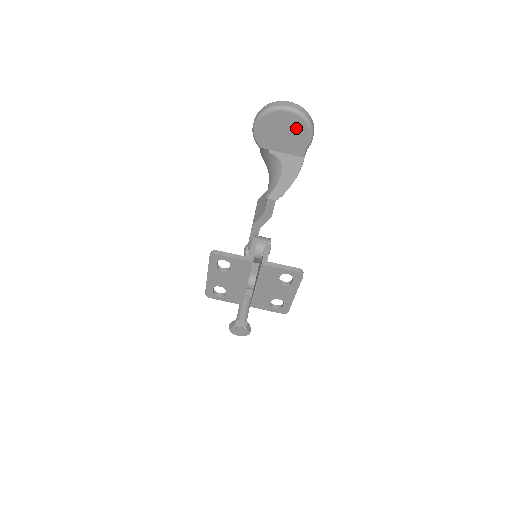
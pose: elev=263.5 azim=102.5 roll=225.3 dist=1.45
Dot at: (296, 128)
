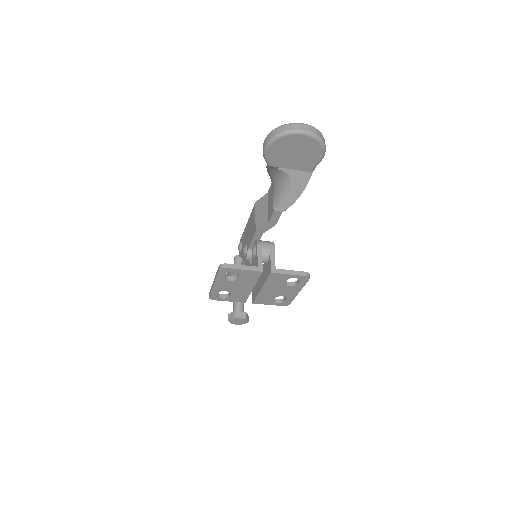
Dot at: (309, 149)
